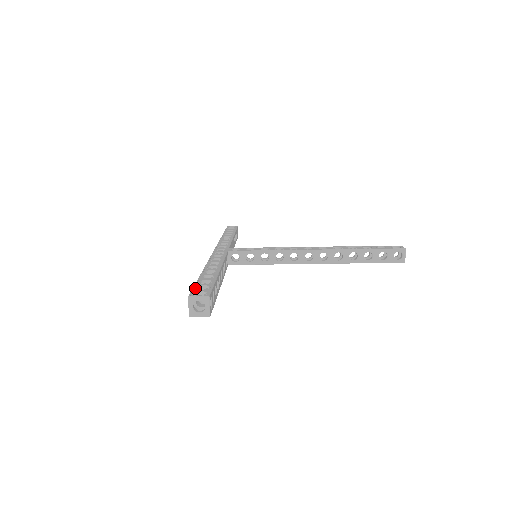
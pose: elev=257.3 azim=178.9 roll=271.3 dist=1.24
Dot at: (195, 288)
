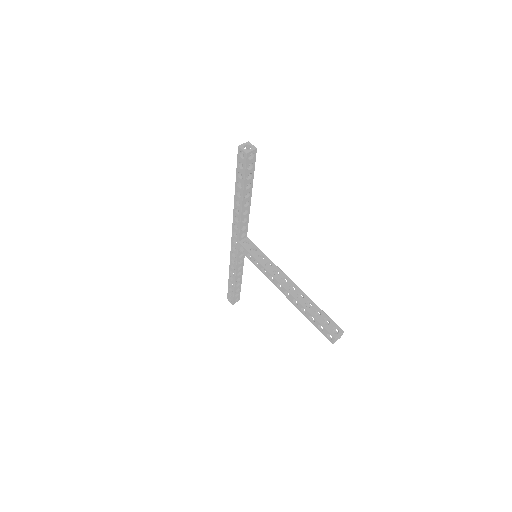
Dot at: occluded
